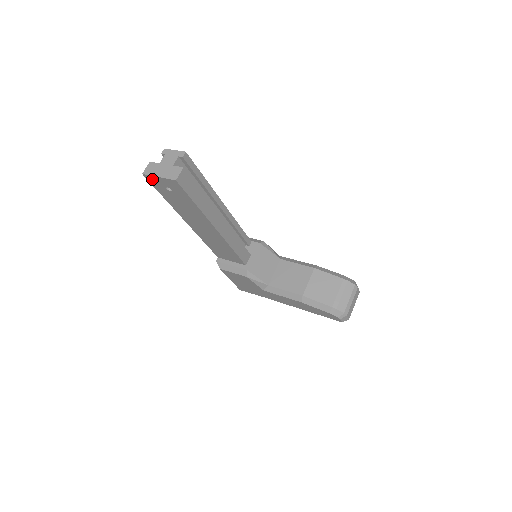
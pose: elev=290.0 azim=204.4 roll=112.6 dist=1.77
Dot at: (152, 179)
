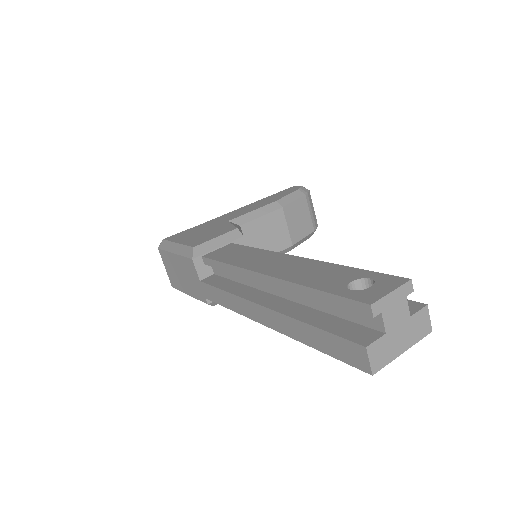
Dot at: occluded
